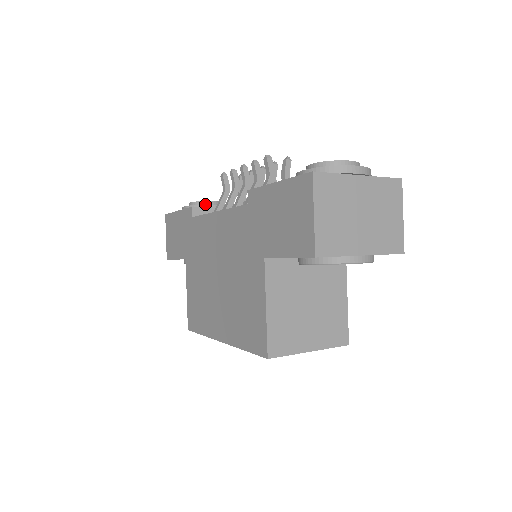
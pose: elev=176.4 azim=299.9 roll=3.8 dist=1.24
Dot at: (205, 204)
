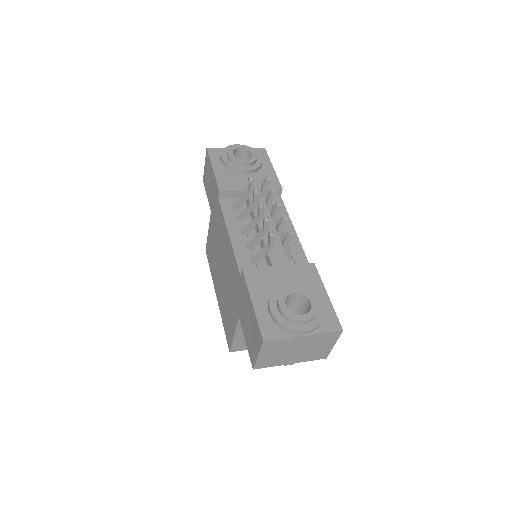
Dot at: (239, 165)
